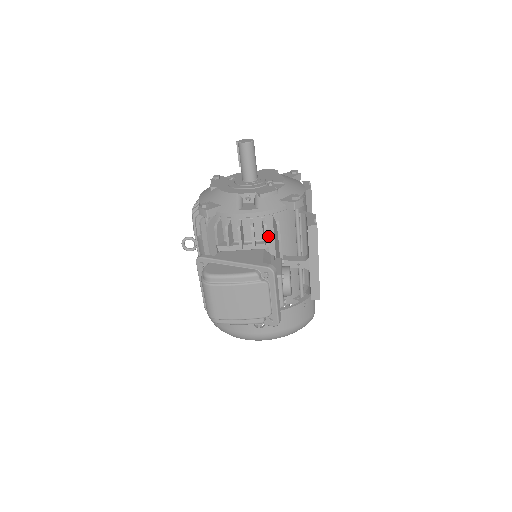
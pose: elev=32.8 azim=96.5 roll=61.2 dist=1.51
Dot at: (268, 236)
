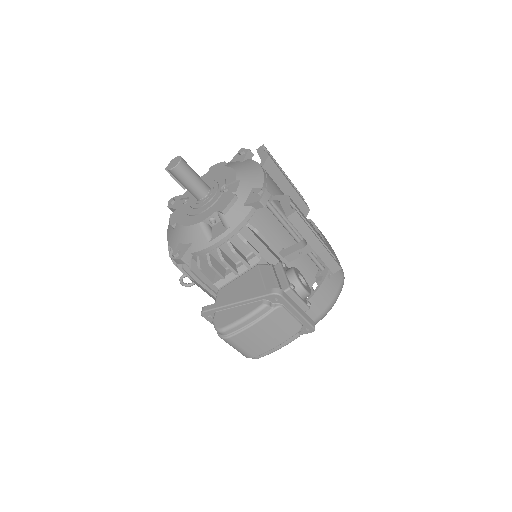
Dot at: (255, 245)
